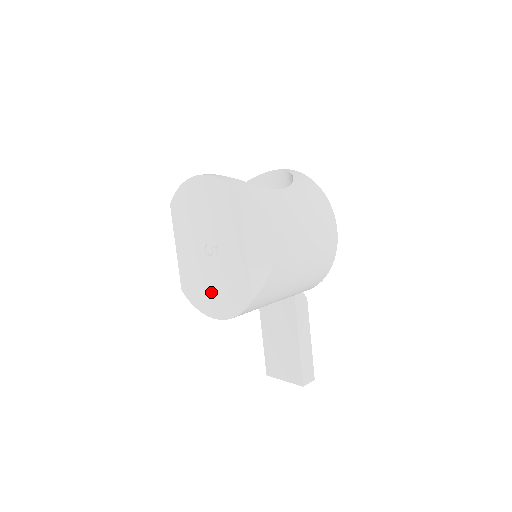
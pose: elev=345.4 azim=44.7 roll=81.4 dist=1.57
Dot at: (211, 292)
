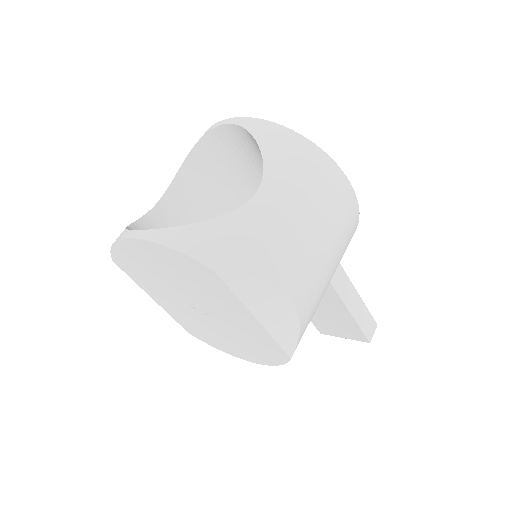
Dot at: (229, 342)
